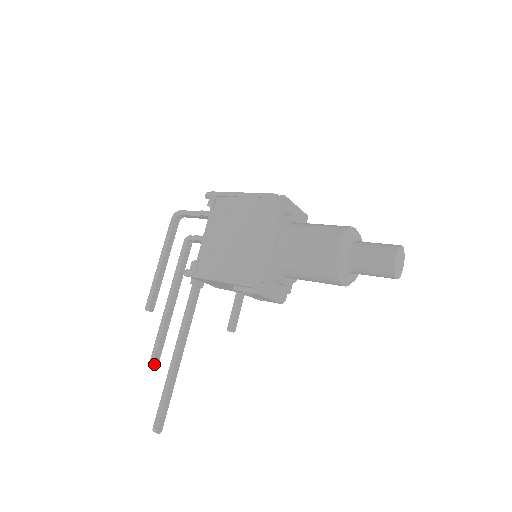
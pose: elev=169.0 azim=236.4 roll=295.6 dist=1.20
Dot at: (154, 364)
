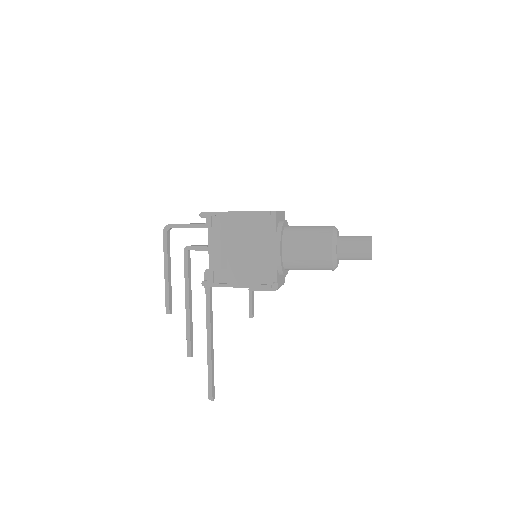
Dot at: (191, 353)
